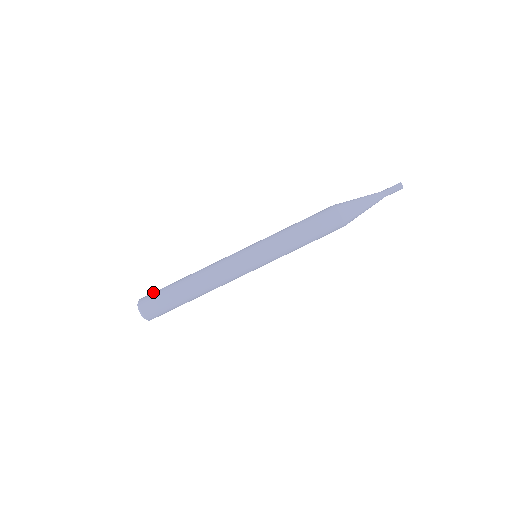
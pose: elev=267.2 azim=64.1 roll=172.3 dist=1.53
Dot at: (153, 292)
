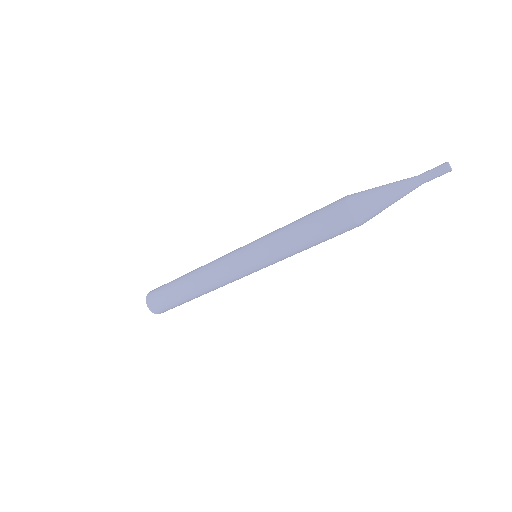
Dot at: (162, 285)
